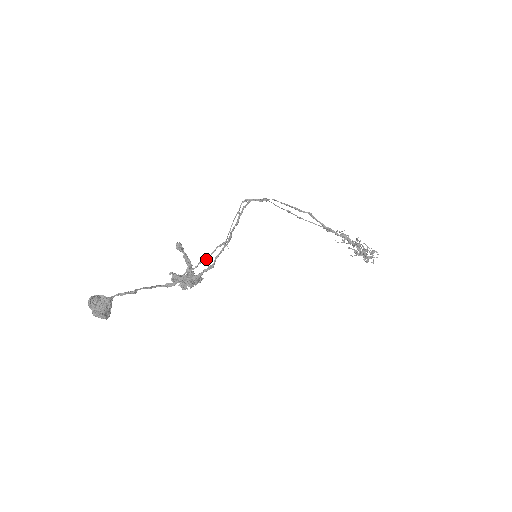
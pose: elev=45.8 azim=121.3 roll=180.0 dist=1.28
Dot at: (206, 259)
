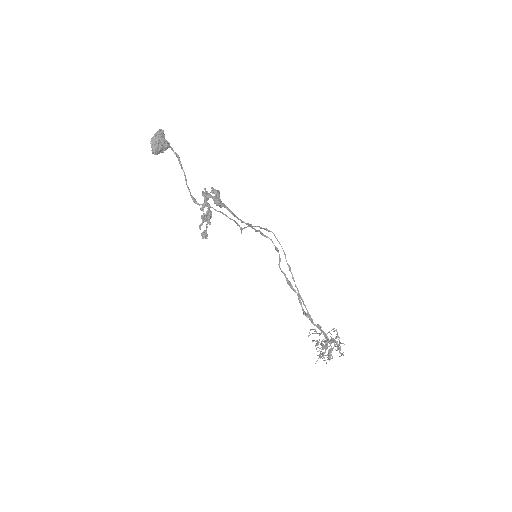
Dot at: (227, 216)
